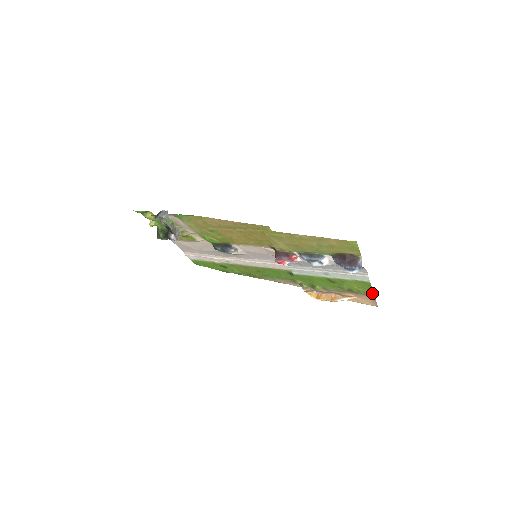
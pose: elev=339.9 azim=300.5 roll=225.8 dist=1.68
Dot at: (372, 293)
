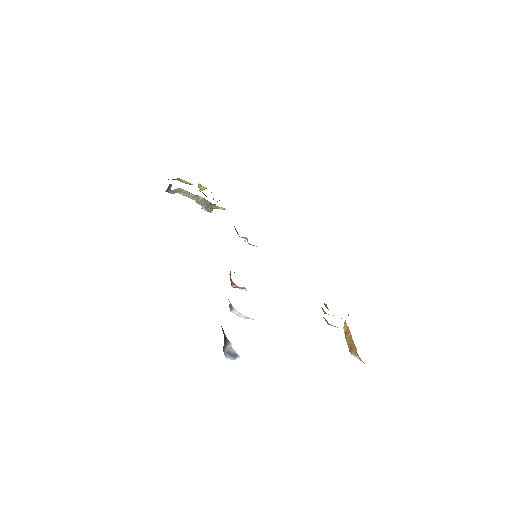
Dot at: occluded
